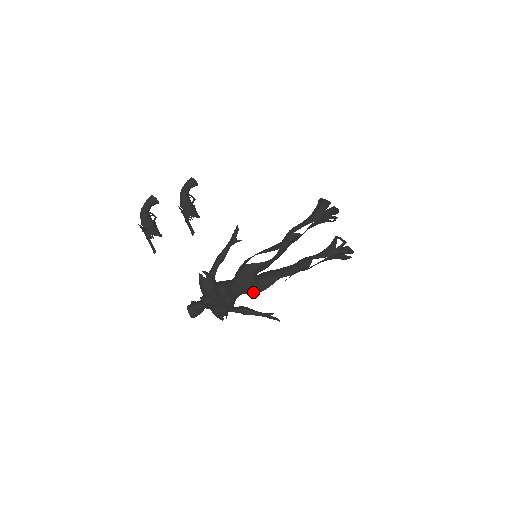
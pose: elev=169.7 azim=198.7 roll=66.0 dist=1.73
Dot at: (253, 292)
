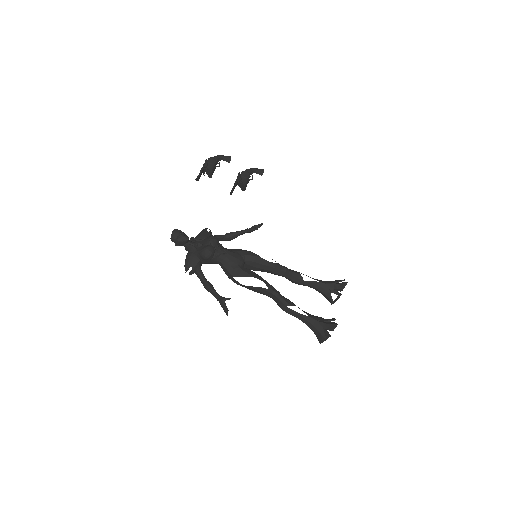
Dot at: (230, 270)
